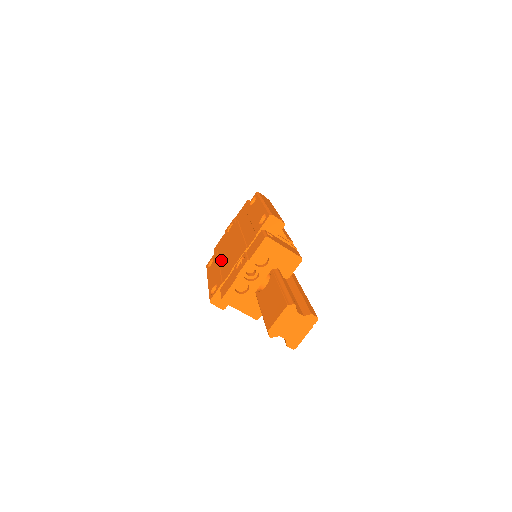
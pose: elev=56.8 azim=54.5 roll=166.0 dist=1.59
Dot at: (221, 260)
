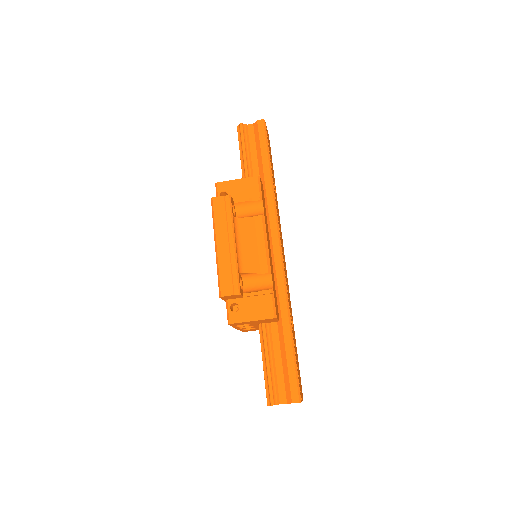
Dot at: occluded
